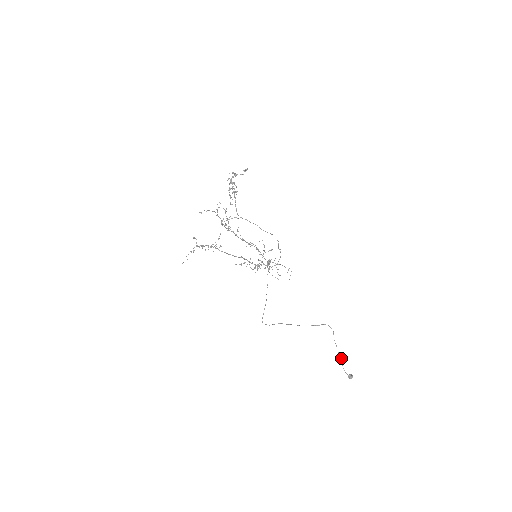
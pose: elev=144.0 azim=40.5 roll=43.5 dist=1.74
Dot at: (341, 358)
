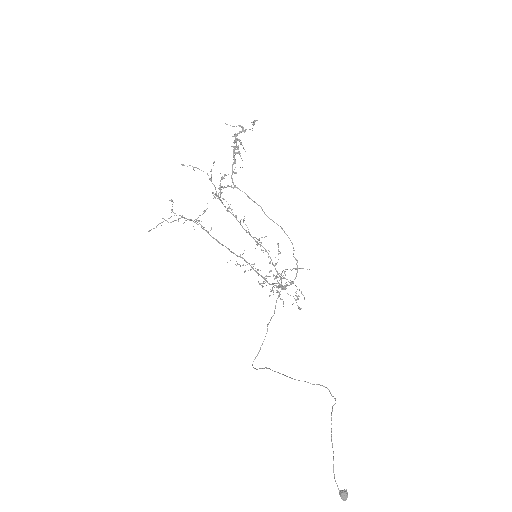
Dot at: (333, 452)
